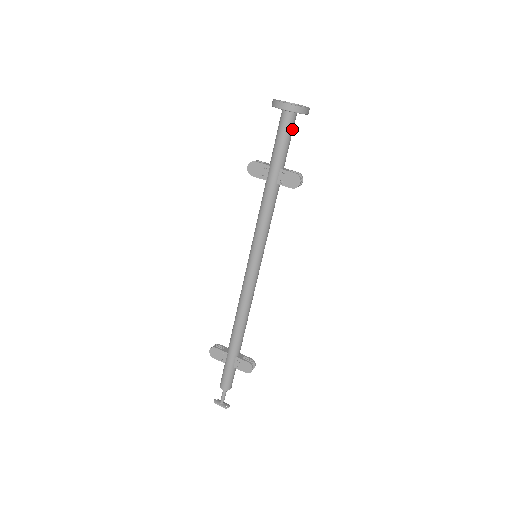
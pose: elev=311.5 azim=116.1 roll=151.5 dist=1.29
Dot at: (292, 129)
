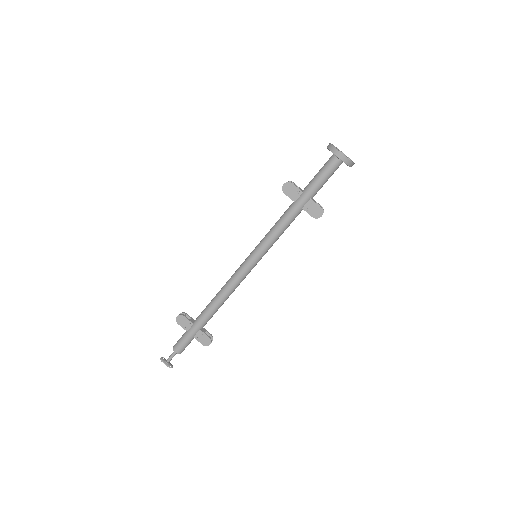
Dot at: occluded
